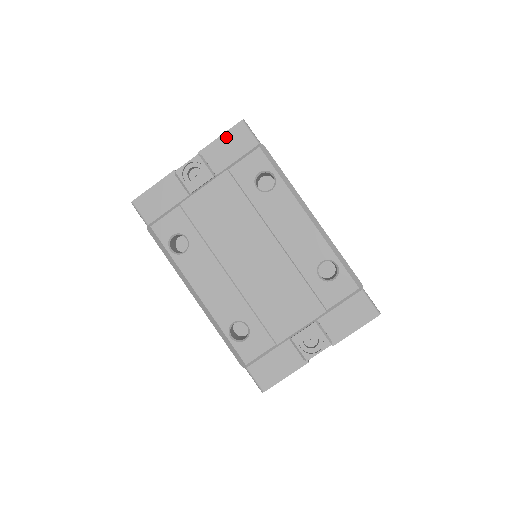
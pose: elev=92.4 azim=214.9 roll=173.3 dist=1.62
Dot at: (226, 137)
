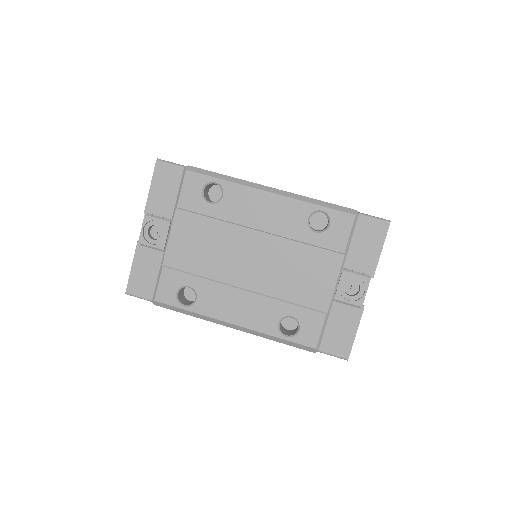
Dot at: (155, 184)
